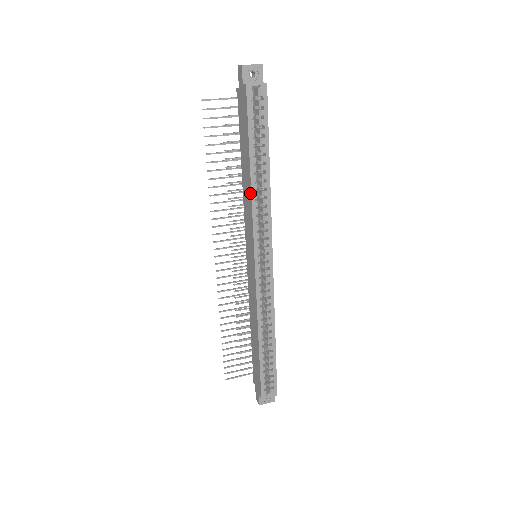
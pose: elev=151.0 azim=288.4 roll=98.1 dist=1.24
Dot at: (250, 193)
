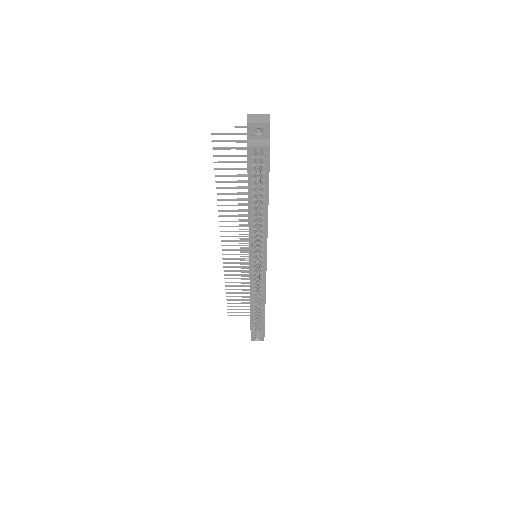
Dot at: (248, 223)
